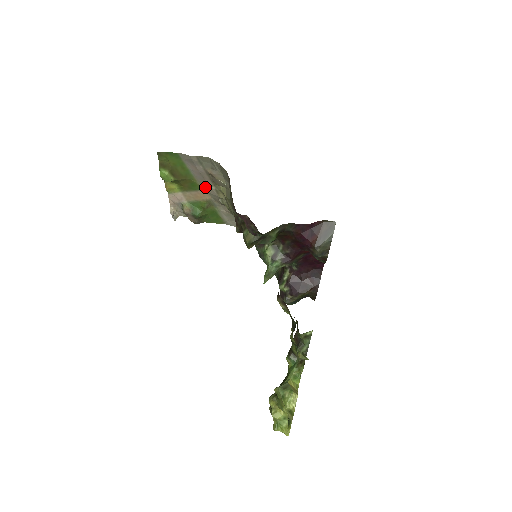
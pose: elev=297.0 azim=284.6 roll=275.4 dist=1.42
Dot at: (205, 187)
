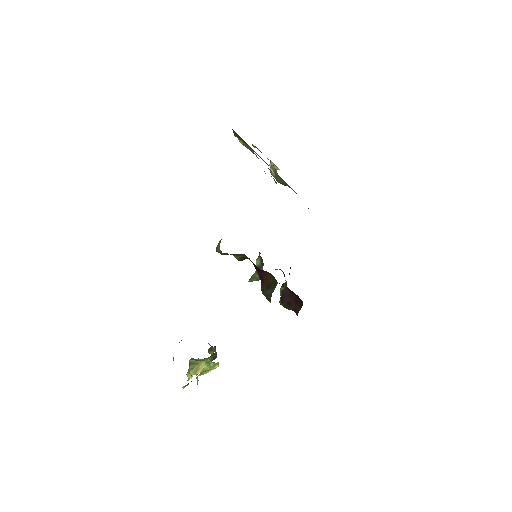
Dot at: occluded
